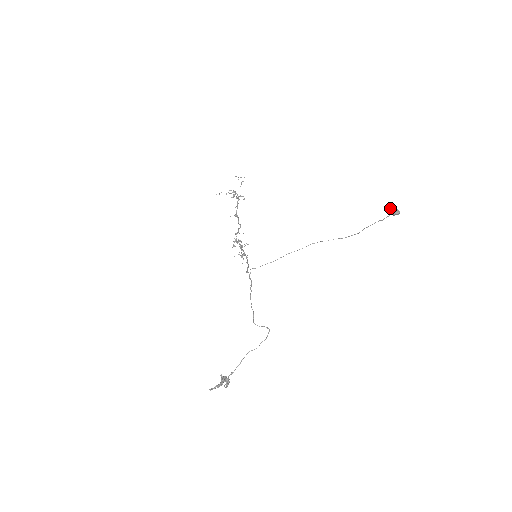
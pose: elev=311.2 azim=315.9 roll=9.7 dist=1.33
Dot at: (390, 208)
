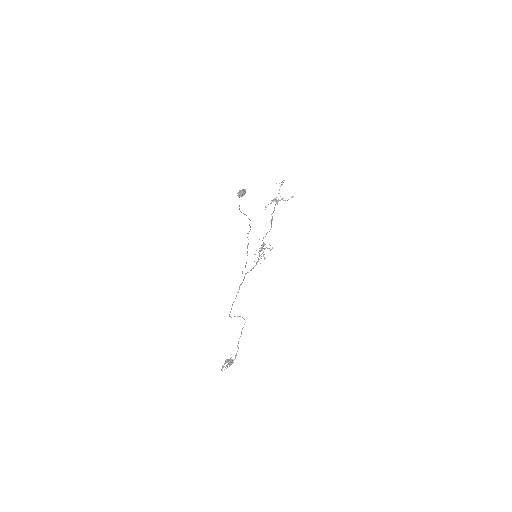
Dot at: occluded
